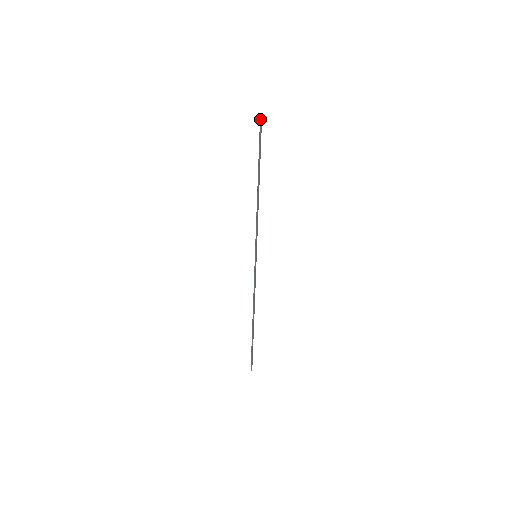
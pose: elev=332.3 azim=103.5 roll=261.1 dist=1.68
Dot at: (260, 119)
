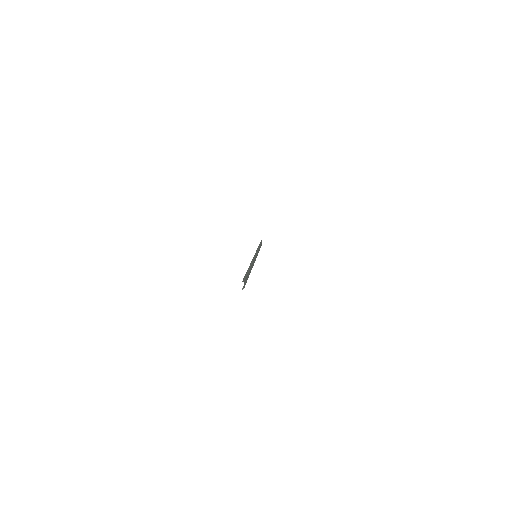
Dot at: (261, 240)
